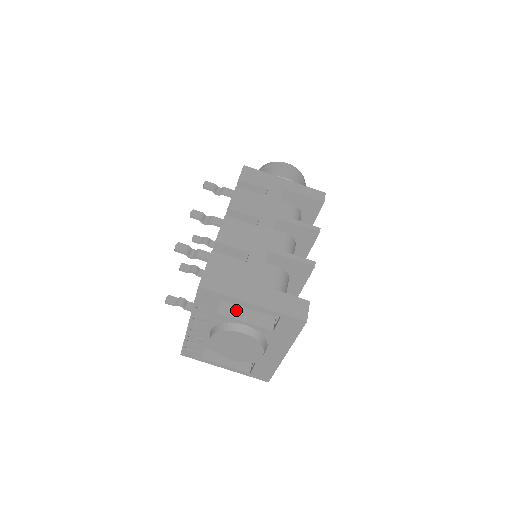
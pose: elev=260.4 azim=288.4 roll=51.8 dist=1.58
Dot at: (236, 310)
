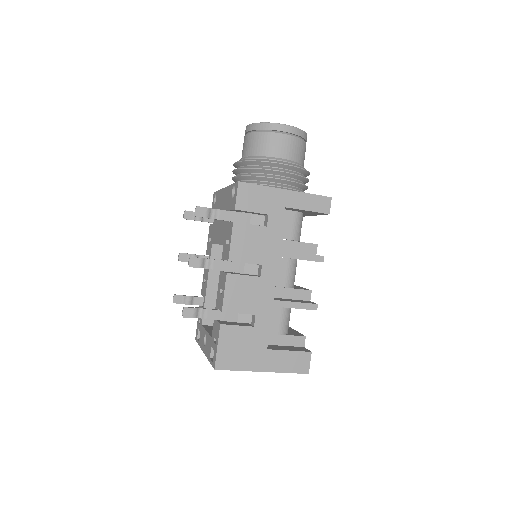
Dot at: occluded
